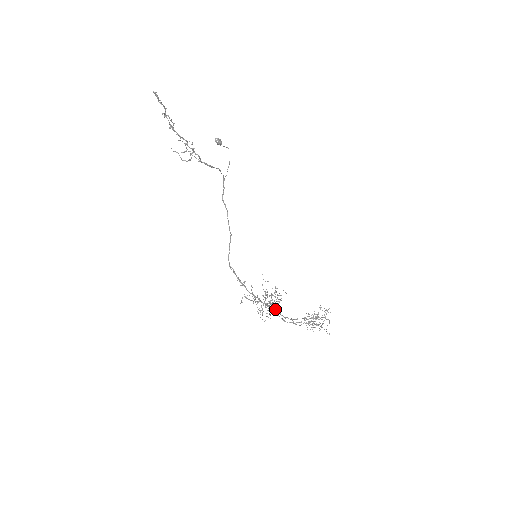
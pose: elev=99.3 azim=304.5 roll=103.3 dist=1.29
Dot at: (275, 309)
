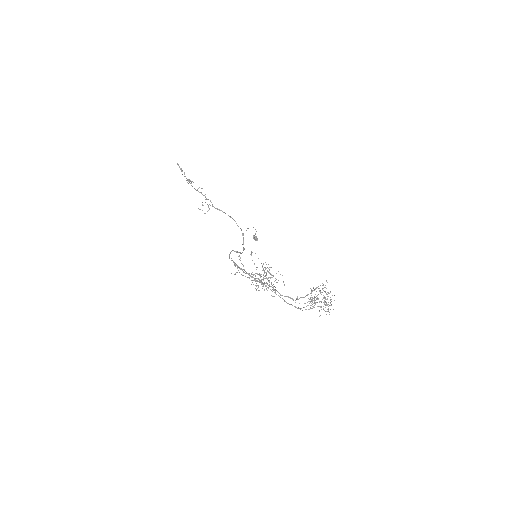
Dot at: occluded
